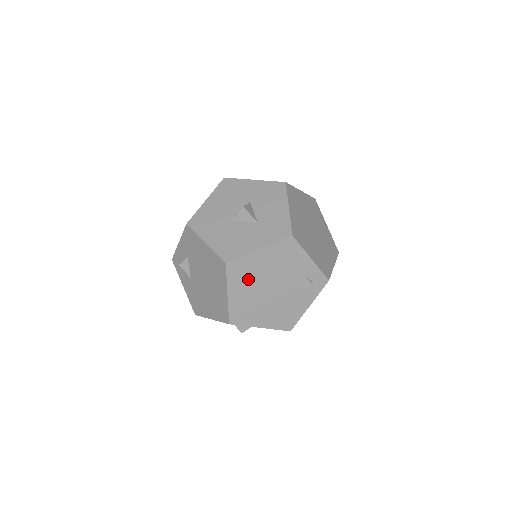
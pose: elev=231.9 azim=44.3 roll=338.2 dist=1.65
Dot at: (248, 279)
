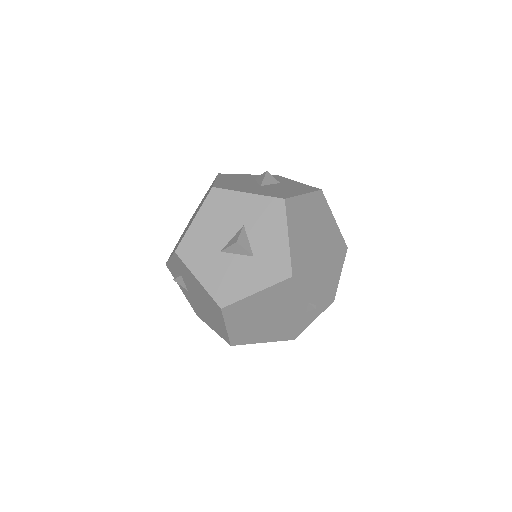
Dot at: (246, 315)
